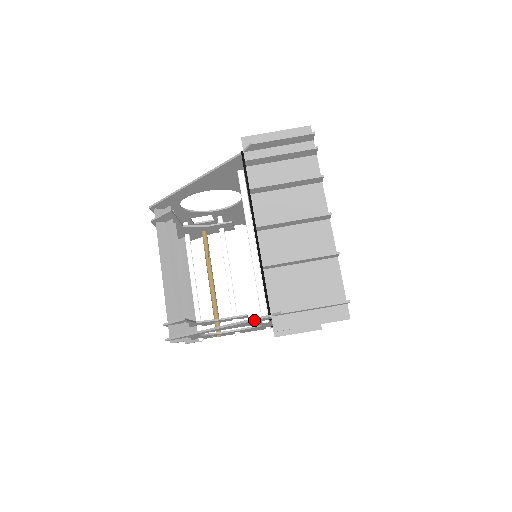
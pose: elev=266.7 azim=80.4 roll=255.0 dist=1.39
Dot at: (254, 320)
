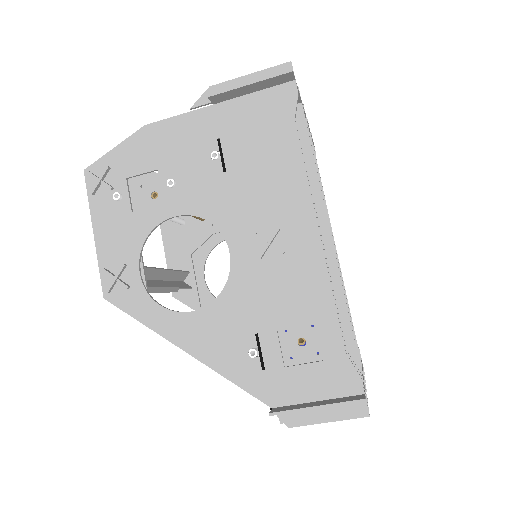
Dot at: occluded
